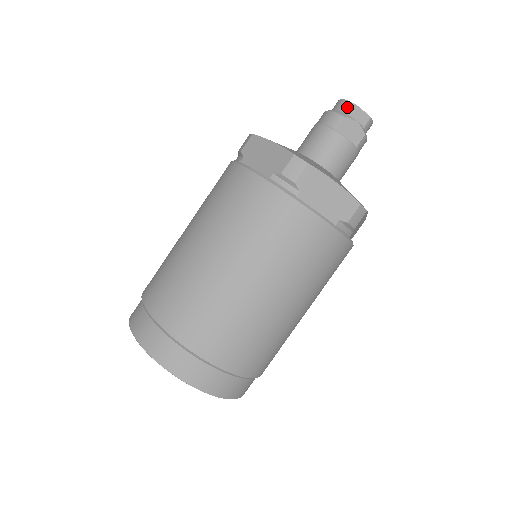
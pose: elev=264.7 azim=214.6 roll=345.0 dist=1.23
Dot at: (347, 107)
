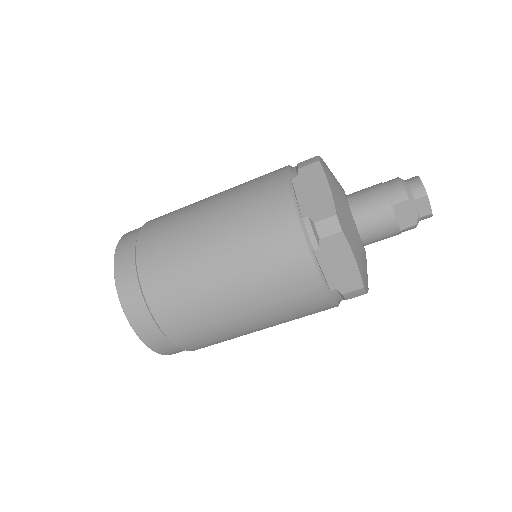
Dot at: (418, 191)
